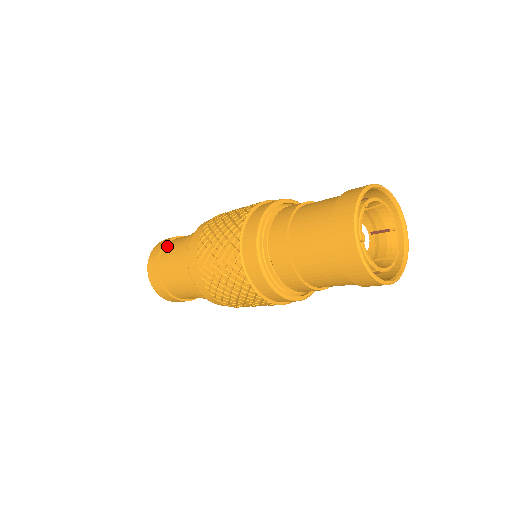
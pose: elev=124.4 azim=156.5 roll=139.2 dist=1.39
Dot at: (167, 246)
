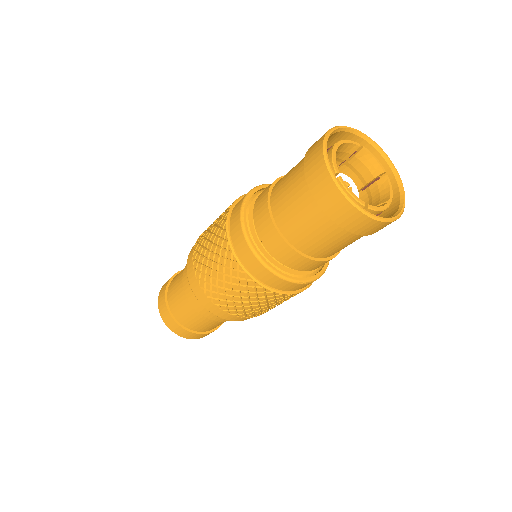
Dot at: (172, 308)
